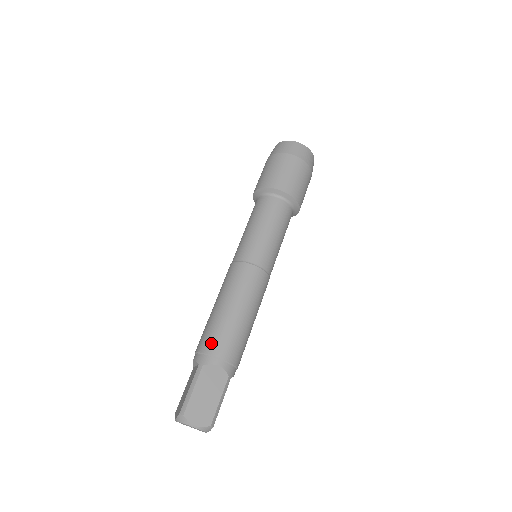
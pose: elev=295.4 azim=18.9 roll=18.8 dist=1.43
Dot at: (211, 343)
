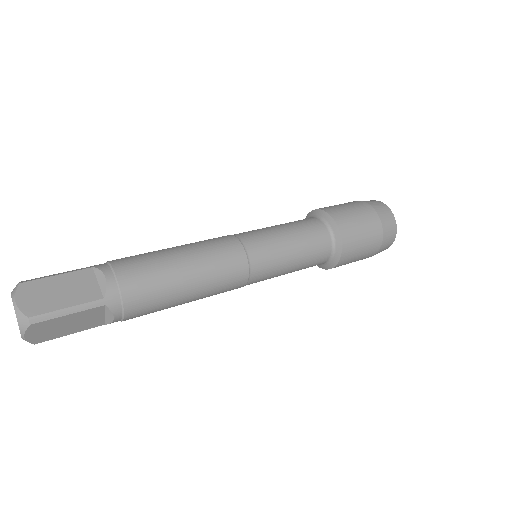
Dot at: (124, 259)
